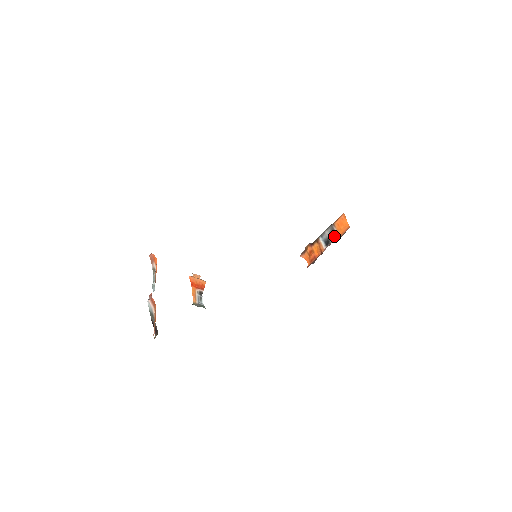
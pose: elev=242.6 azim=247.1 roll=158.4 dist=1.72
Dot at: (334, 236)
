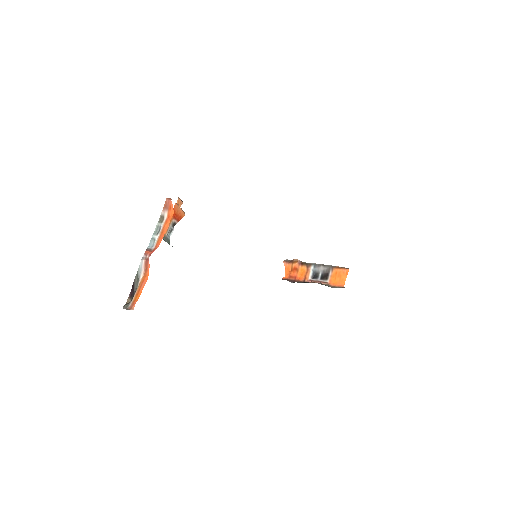
Dot at: (325, 278)
